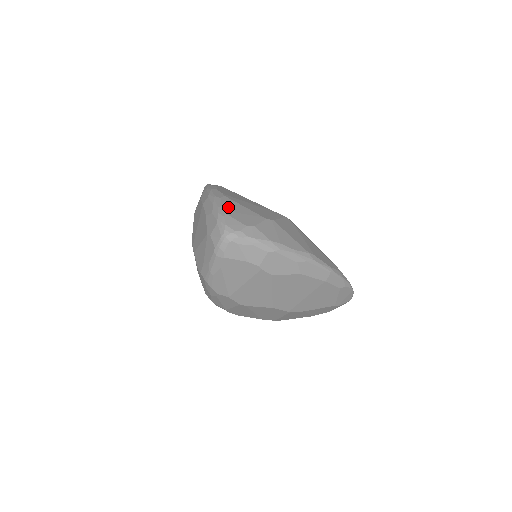
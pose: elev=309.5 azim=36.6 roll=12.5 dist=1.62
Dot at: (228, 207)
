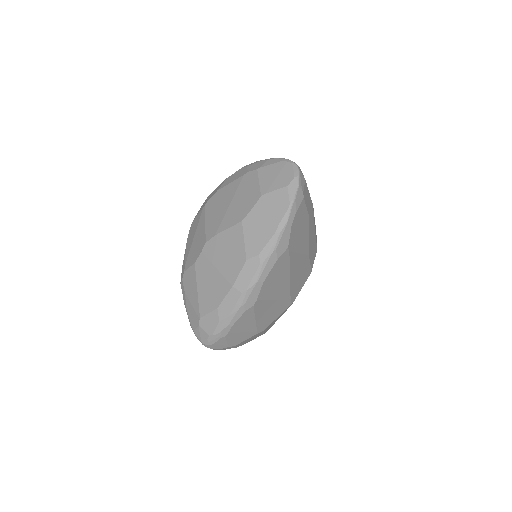
Dot at: (237, 326)
